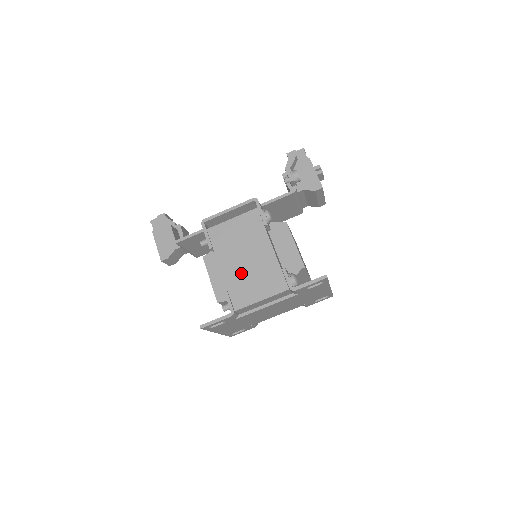
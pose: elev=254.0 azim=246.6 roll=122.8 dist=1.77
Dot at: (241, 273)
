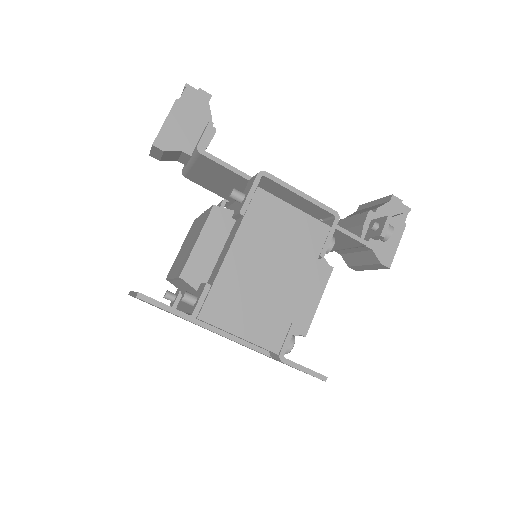
Dot at: (247, 281)
